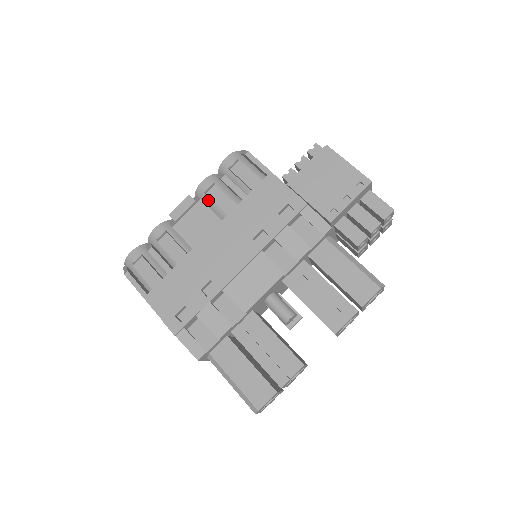
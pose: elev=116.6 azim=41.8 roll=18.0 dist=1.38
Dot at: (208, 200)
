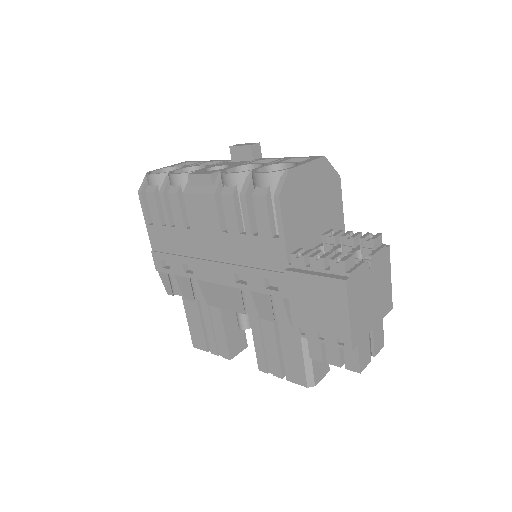
Dot at: occluded
